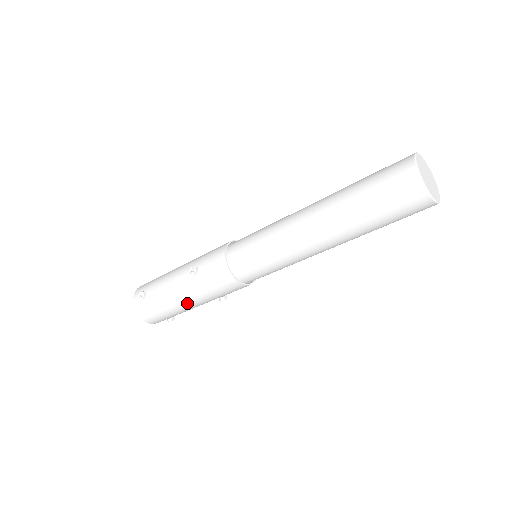
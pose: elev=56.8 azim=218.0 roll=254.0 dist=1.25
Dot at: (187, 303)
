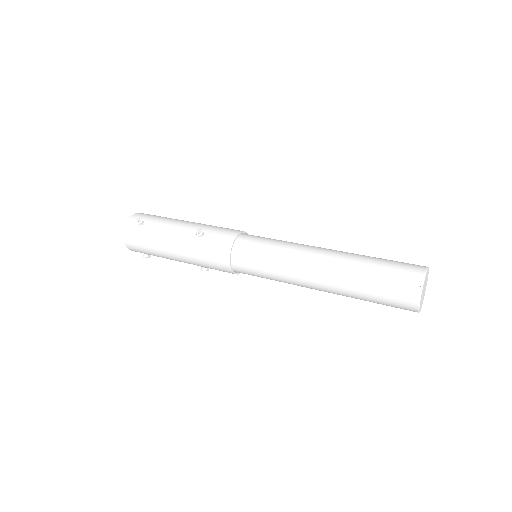
Dot at: (174, 253)
